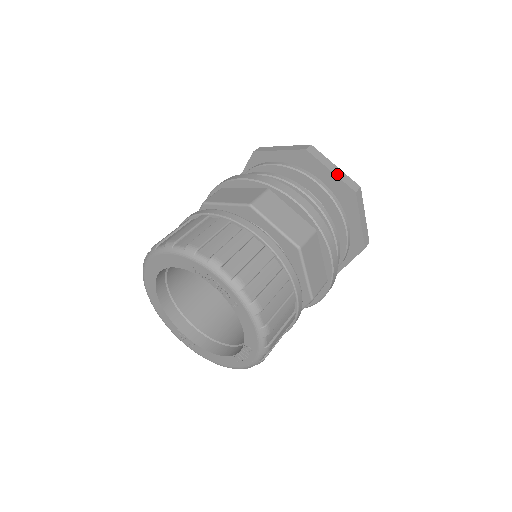
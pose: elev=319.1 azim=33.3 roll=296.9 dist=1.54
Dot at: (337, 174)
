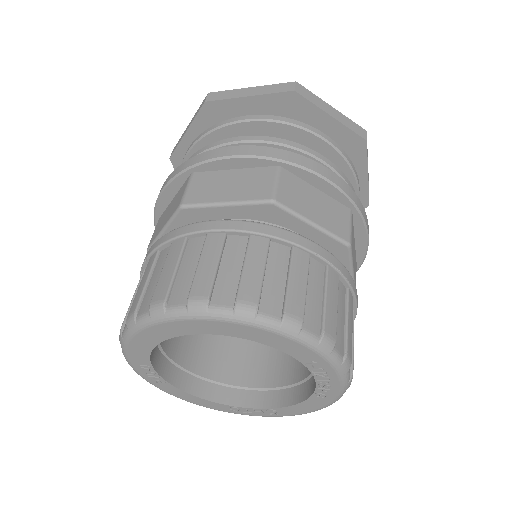
Dot at: occluded
